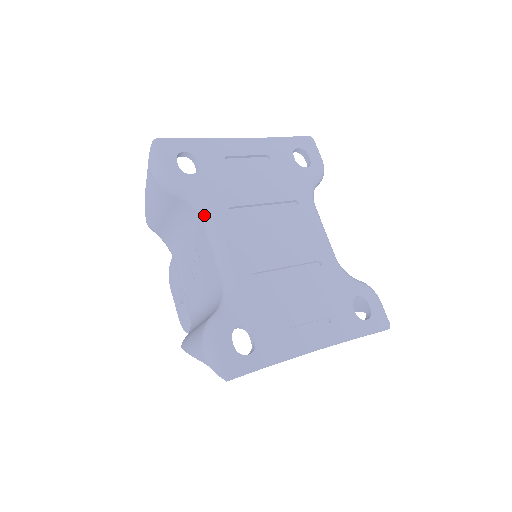
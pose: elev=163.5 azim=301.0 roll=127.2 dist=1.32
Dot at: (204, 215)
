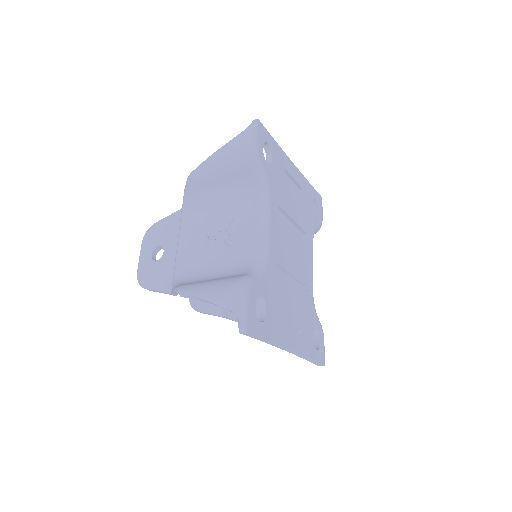
Dot at: (263, 198)
